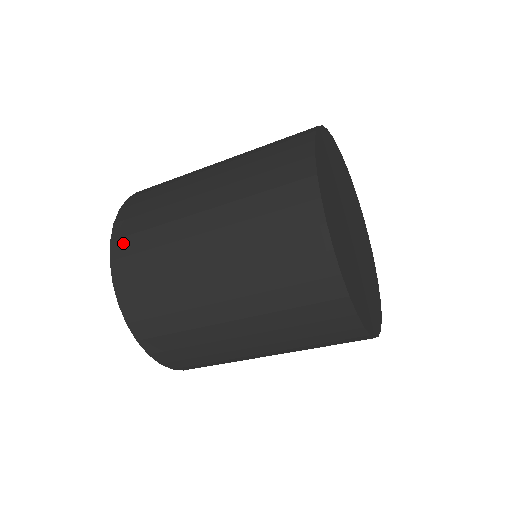
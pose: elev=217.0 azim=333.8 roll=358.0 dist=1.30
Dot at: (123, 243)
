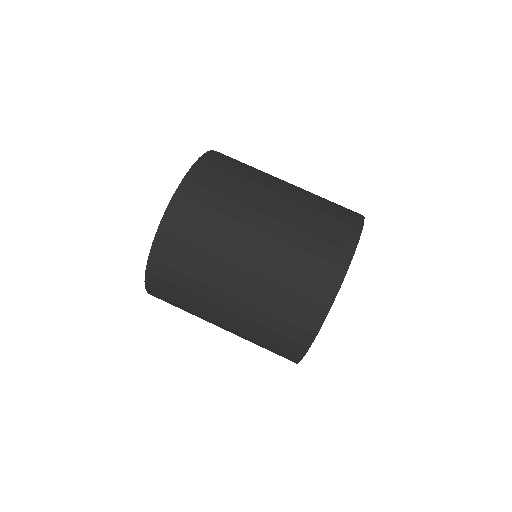
Dot at: (177, 220)
